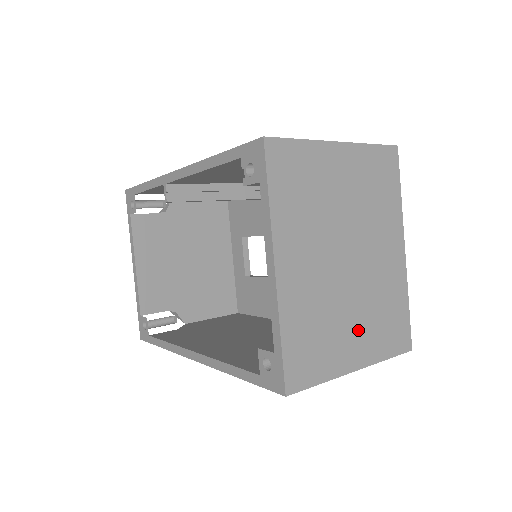
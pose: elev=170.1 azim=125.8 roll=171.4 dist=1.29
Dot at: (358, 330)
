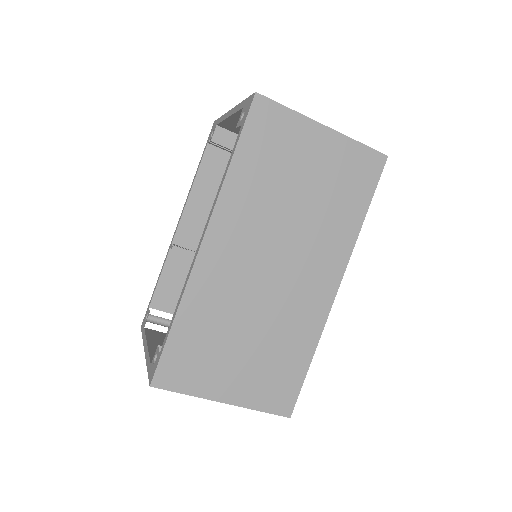
Dot at: occluded
